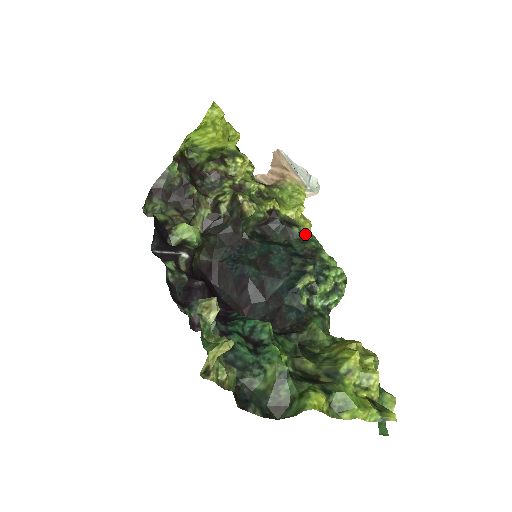
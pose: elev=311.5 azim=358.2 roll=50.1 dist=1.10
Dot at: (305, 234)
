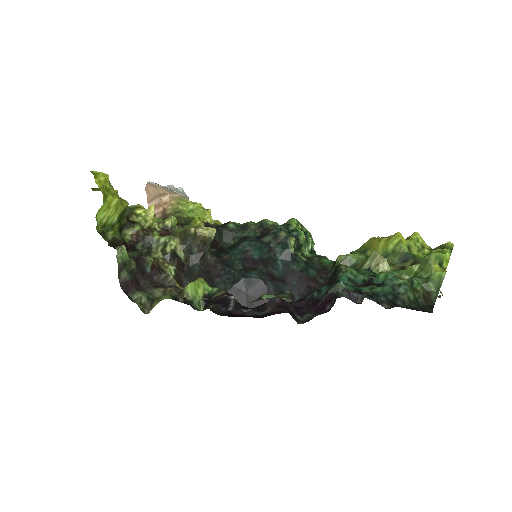
Dot at: (236, 224)
